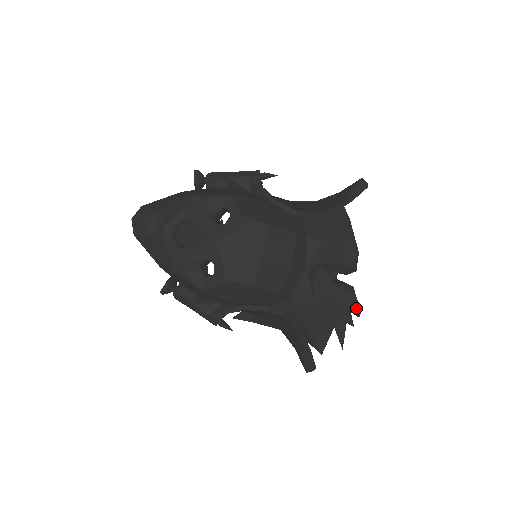
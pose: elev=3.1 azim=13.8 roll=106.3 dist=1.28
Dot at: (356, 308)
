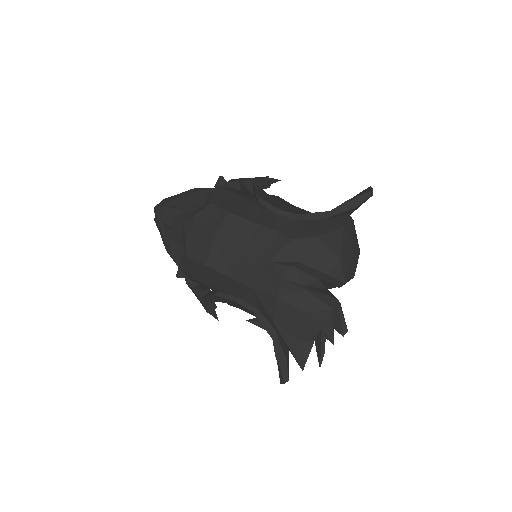
Dot at: (337, 323)
